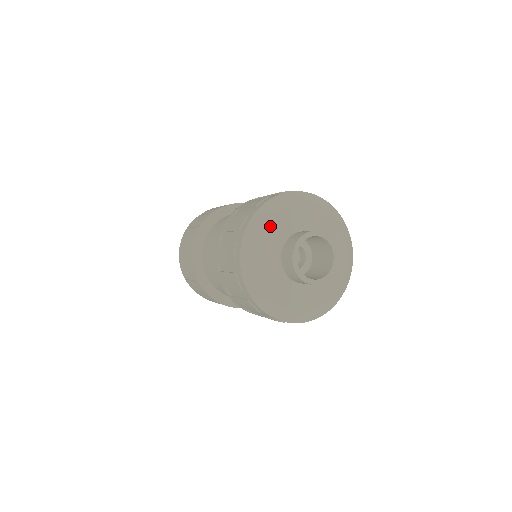
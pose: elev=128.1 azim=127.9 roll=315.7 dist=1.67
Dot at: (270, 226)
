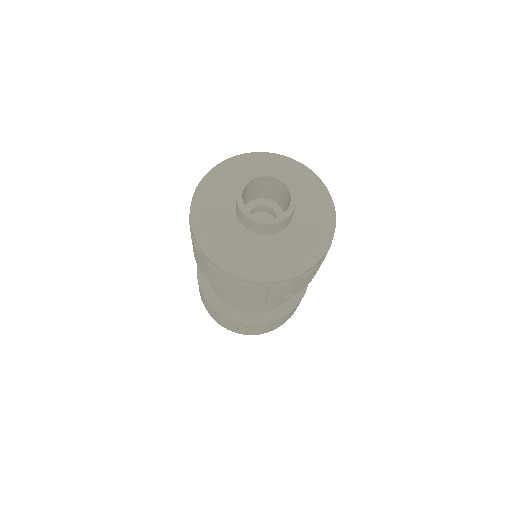
Dot at: (237, 169)
